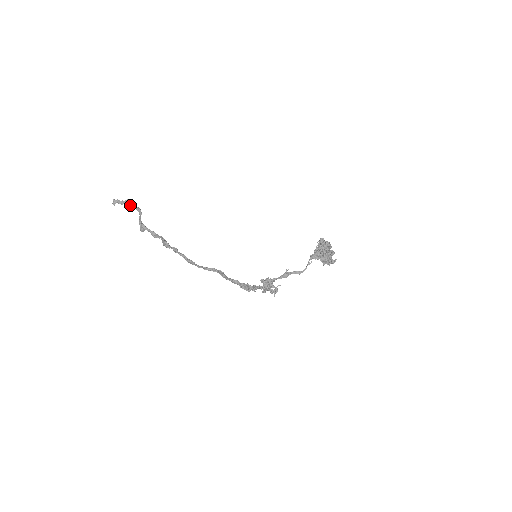
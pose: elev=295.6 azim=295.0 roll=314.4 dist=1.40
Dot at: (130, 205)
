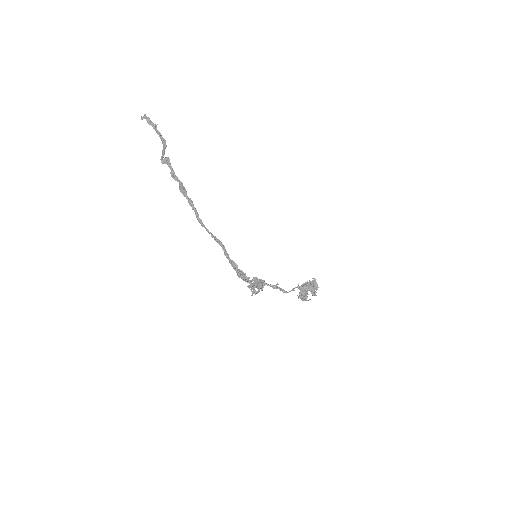
Dot at: (157, 131)
